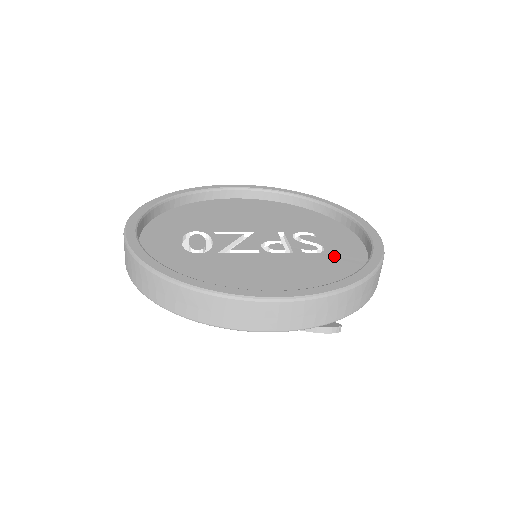
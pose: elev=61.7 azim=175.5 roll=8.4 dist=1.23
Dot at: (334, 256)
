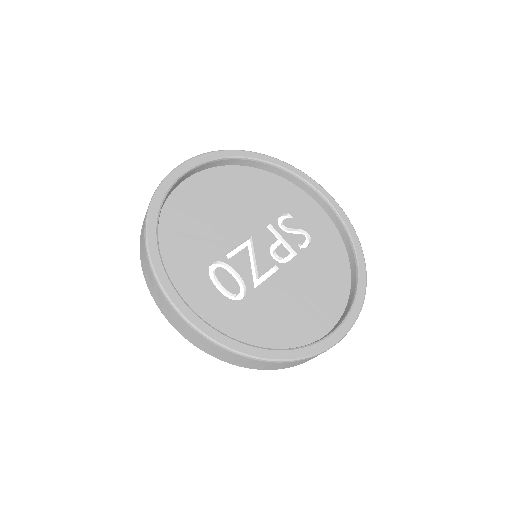
Dot at: (321, 242)
